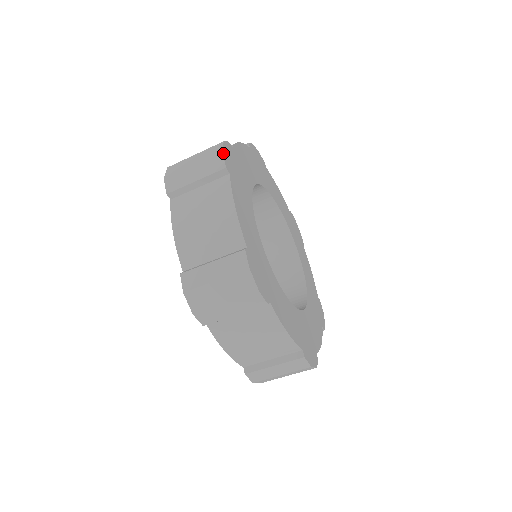
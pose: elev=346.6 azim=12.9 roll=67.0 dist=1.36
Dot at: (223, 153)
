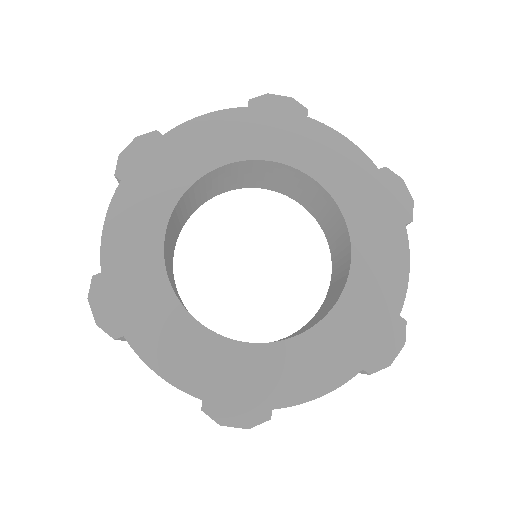
Dot at: (120, 156)
